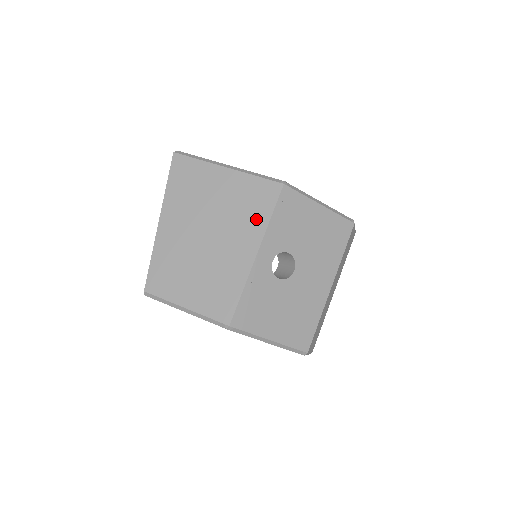
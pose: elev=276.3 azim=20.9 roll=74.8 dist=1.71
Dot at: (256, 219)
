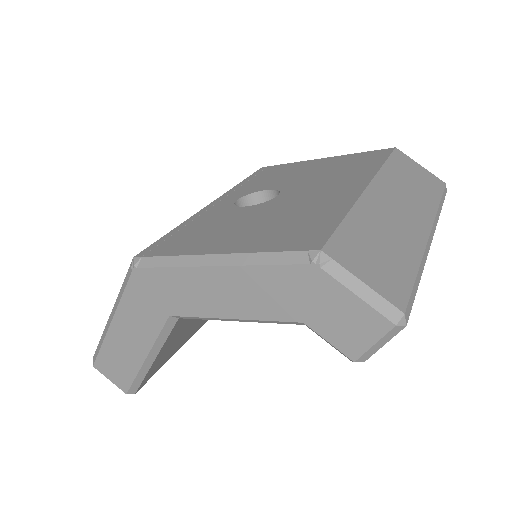
Dot at: occluded
